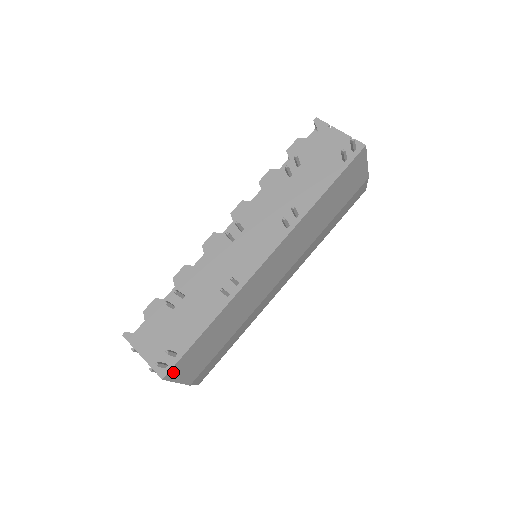
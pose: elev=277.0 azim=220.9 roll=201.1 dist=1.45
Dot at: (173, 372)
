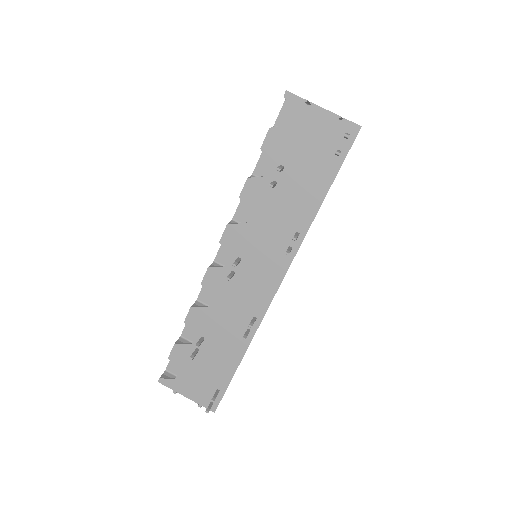
Dot at: occluded
